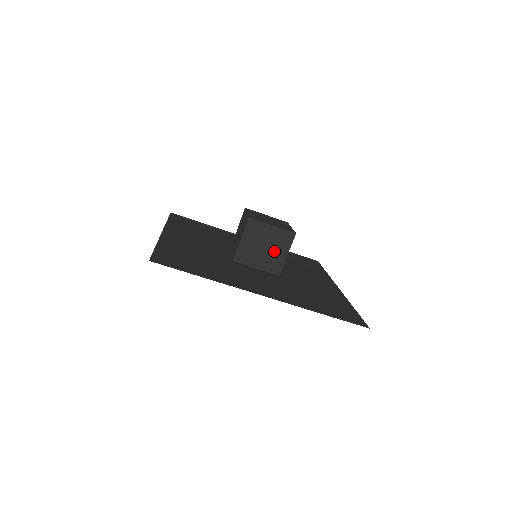
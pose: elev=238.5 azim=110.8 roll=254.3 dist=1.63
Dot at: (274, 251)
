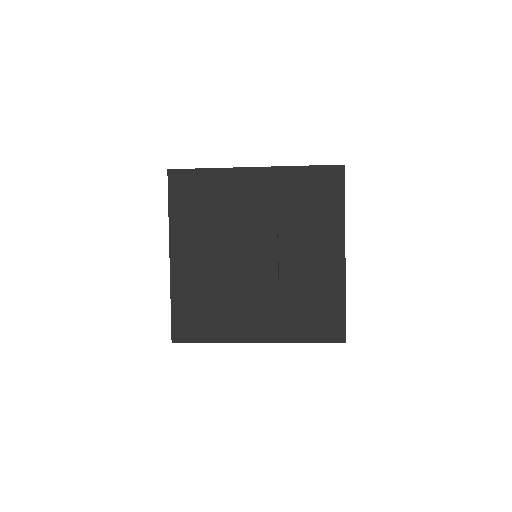
Dot at: occluded
